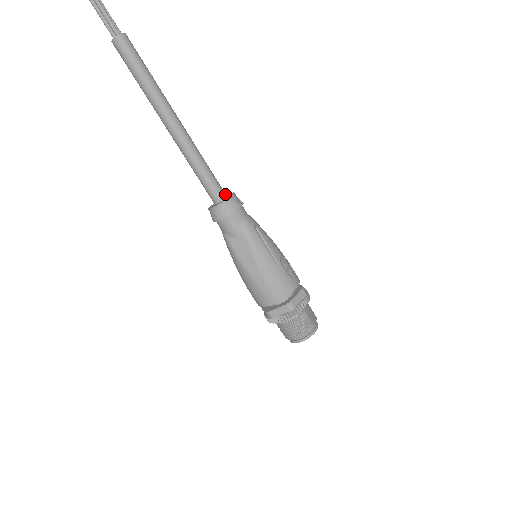
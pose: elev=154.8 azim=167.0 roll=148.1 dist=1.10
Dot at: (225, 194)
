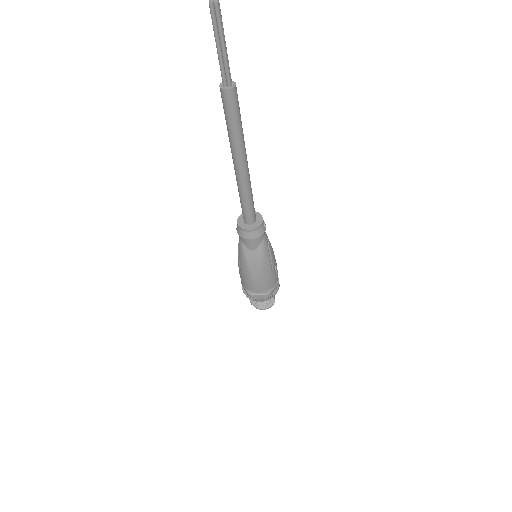
Dot at: (256, 217)
